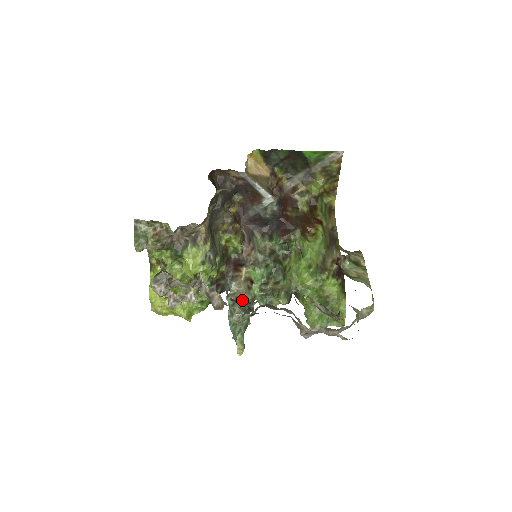
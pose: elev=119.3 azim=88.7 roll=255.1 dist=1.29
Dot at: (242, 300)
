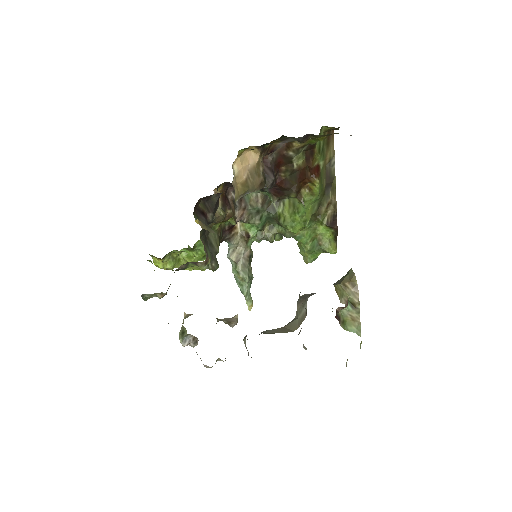
Dot at: (243, 259)
